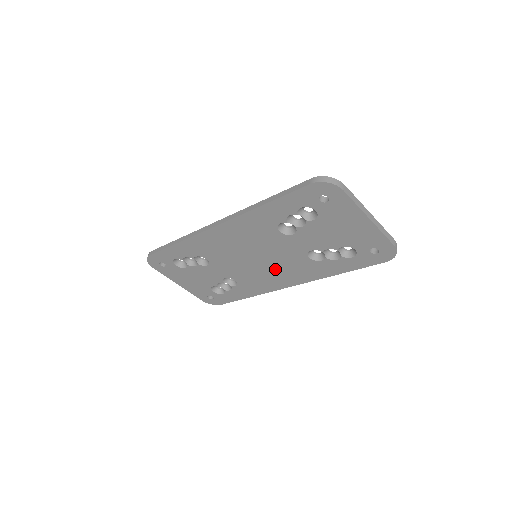
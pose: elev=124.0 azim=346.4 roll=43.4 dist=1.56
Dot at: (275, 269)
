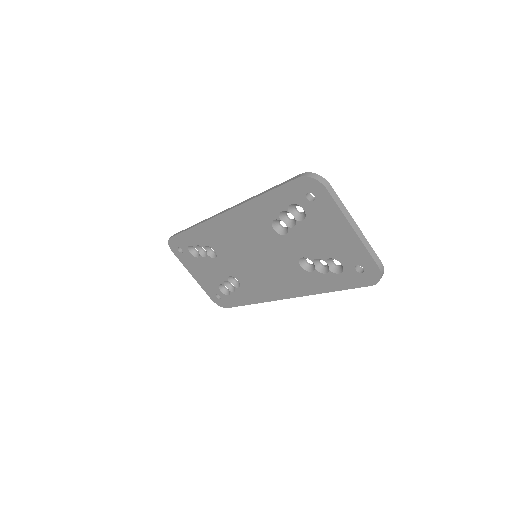
Dot at: (271, 274)
